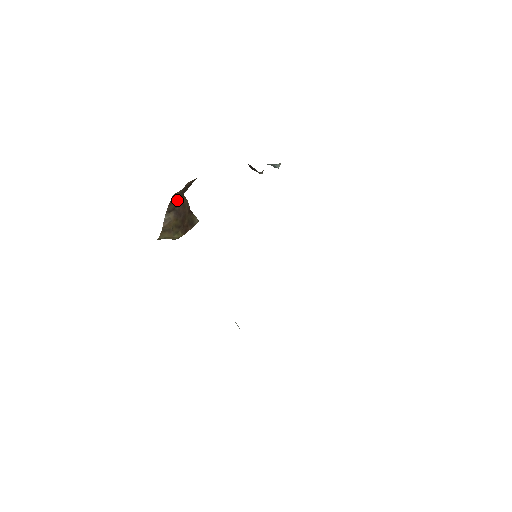
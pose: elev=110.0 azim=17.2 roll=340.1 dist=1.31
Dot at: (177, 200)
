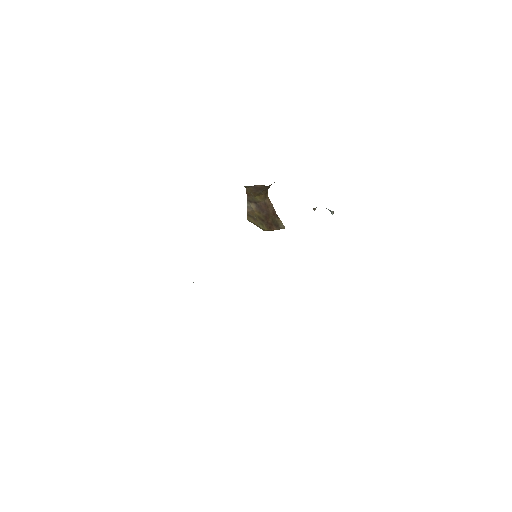
Dot at: (254, 195)
